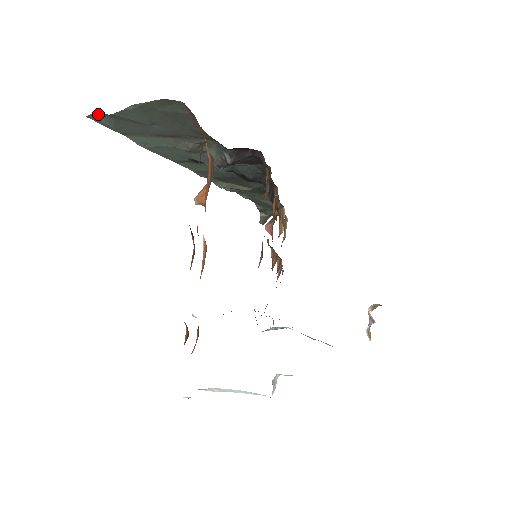
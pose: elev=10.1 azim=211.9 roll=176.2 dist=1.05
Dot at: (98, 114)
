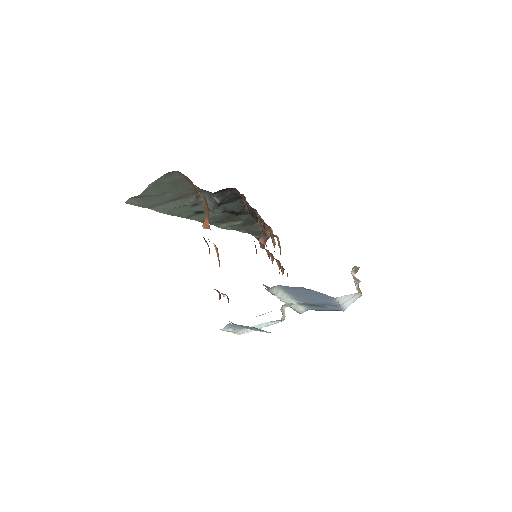
Dot at: (131, 199)
